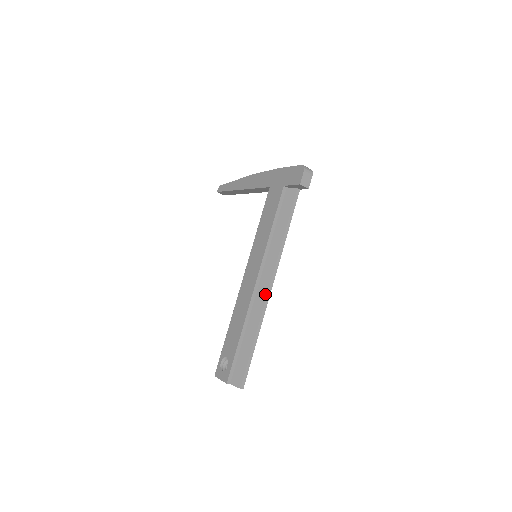
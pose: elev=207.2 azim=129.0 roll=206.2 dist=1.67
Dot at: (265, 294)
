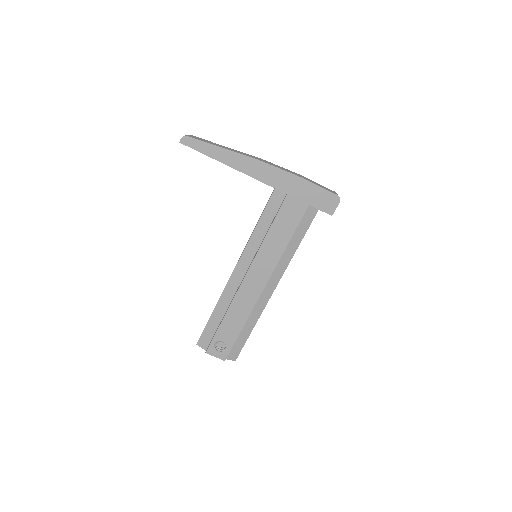
Dot at: (269, 296)
